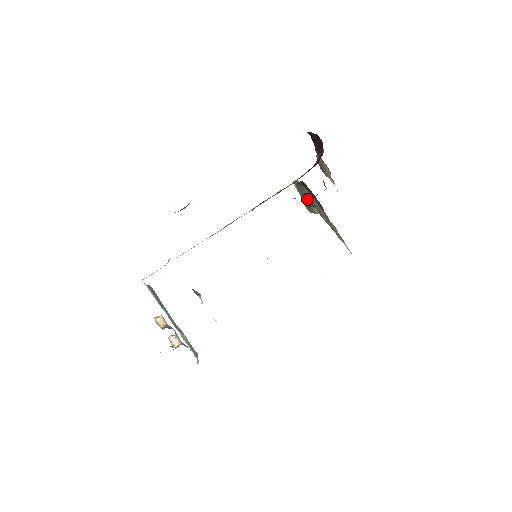
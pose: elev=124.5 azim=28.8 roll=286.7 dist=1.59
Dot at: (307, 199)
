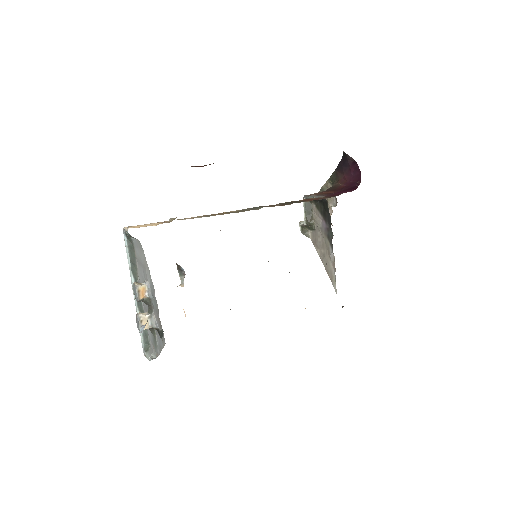
Dot at: (310, 219)
